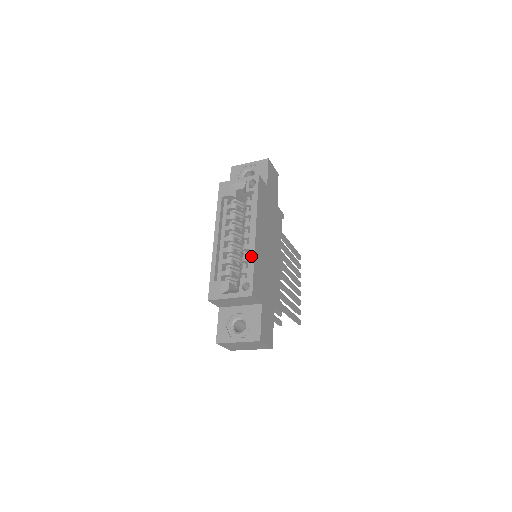
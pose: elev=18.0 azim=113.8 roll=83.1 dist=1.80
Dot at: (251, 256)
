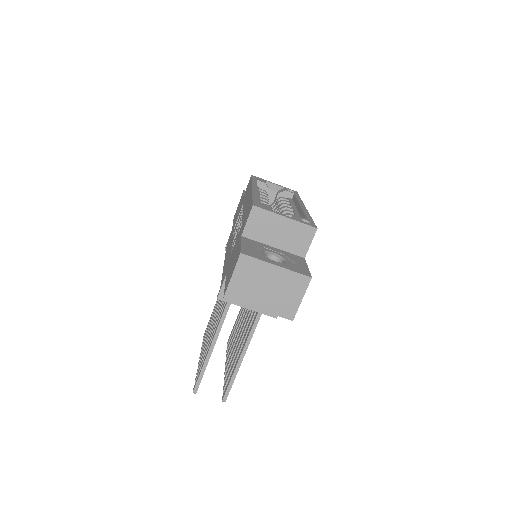
Dot at: (306, 212)
